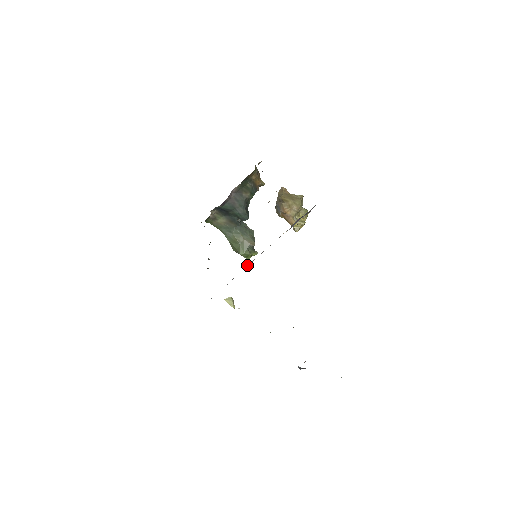
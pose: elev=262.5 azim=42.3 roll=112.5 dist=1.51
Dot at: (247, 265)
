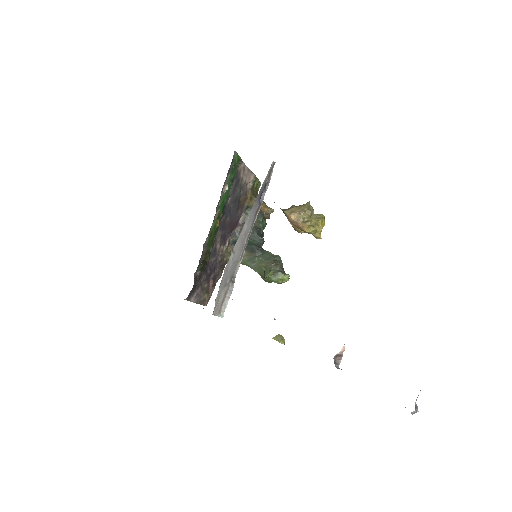
Dot at: (239, 260)
